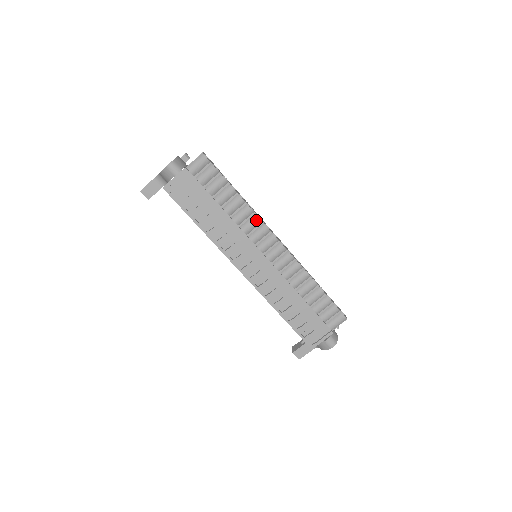
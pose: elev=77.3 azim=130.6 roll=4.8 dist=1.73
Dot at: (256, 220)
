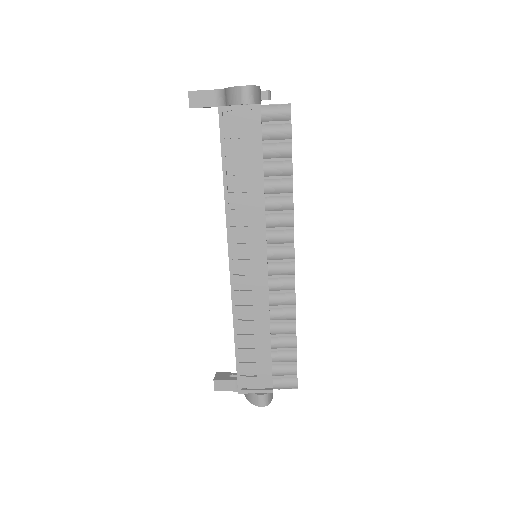
Dot at: (289, 220)
